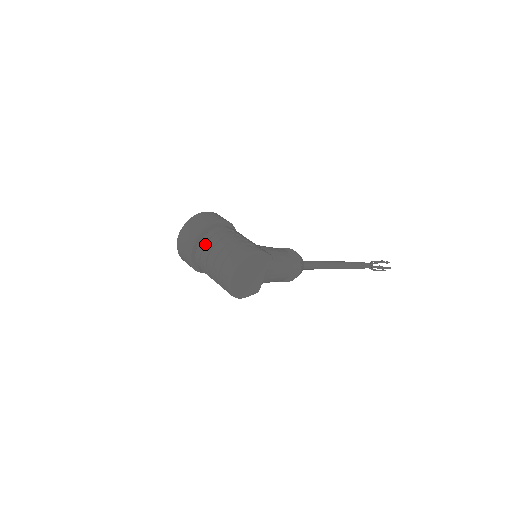
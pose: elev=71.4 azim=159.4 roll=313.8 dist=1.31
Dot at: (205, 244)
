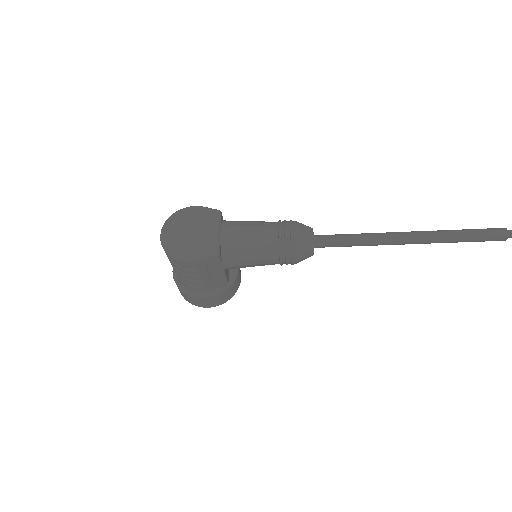
Dot at: occluded
